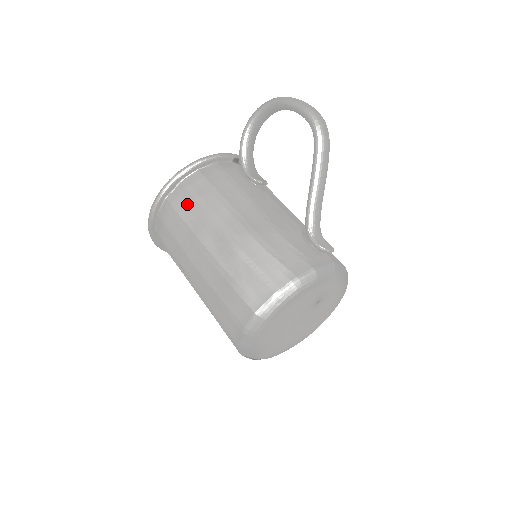
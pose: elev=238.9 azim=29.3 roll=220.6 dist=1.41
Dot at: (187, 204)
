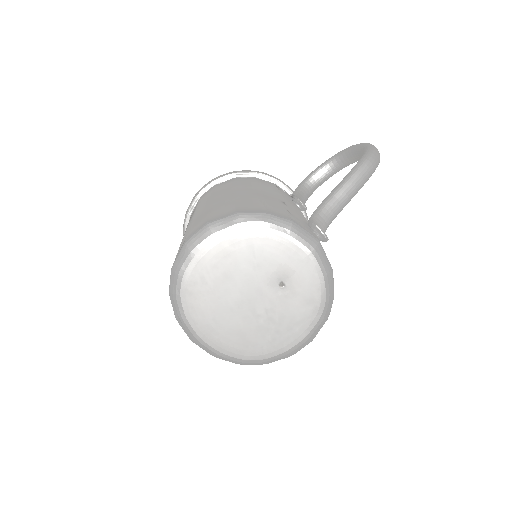
Dot at: (227, 185)
